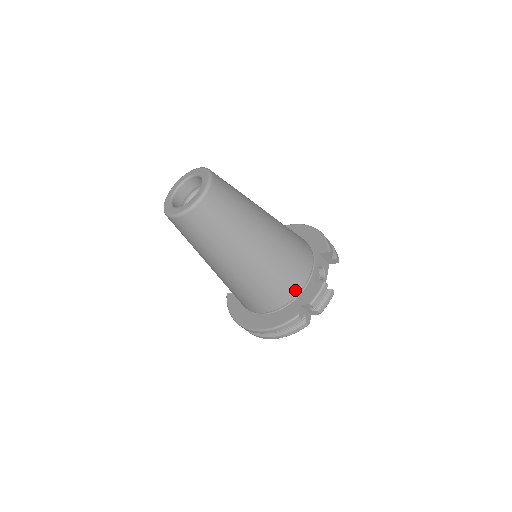
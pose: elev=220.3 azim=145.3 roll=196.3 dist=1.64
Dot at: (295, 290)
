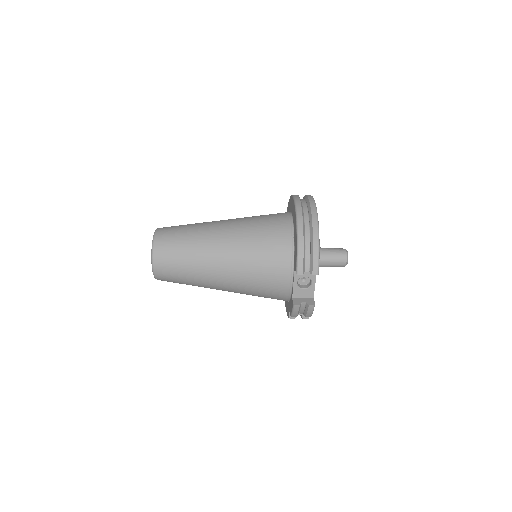
Dot at: (282, 298)
